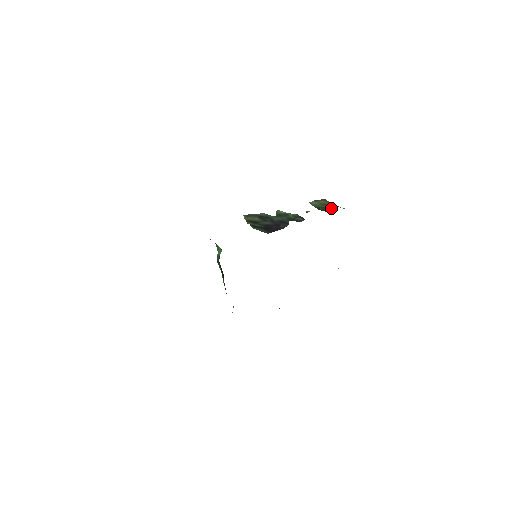
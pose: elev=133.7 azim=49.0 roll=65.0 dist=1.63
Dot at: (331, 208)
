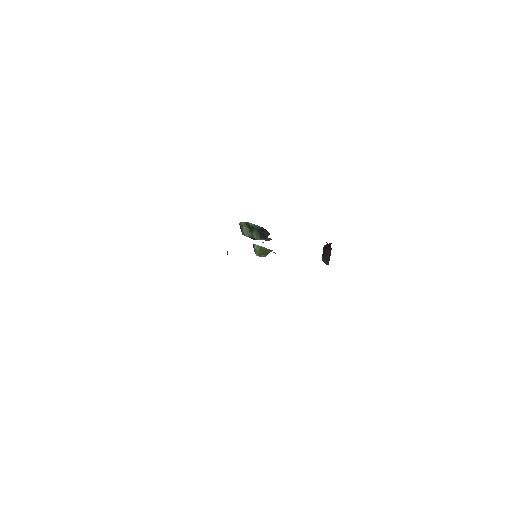
Dot at: occluded
